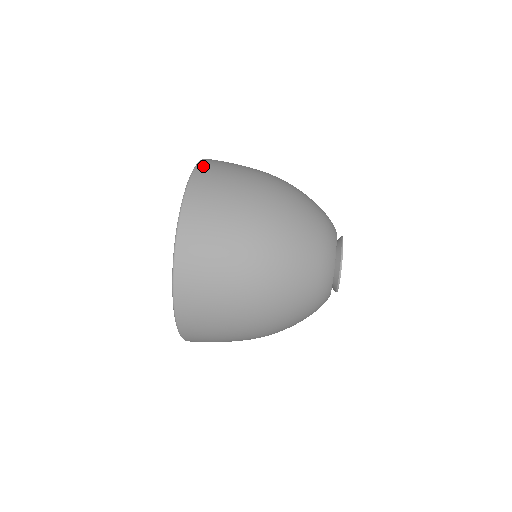
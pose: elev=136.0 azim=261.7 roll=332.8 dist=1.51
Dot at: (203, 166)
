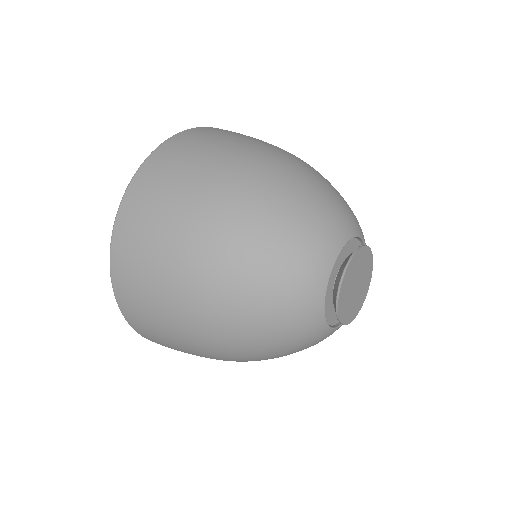
Dot at: occluded
